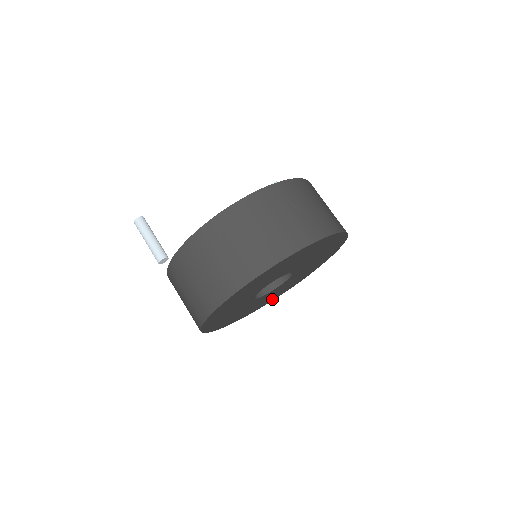
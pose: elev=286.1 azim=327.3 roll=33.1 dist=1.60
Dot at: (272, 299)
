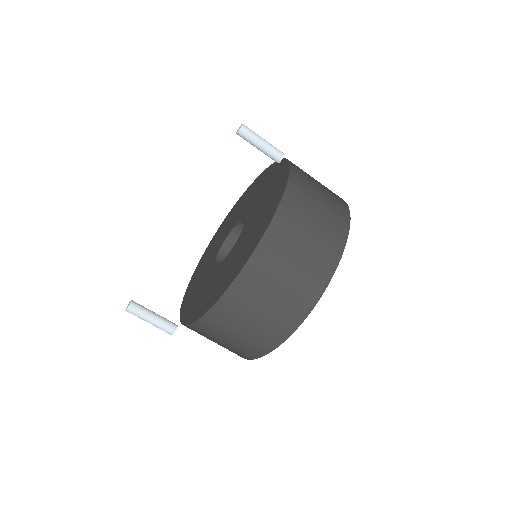
Dot at: occluded
